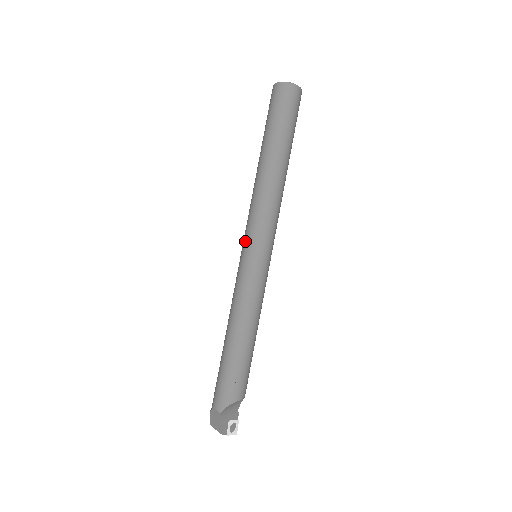
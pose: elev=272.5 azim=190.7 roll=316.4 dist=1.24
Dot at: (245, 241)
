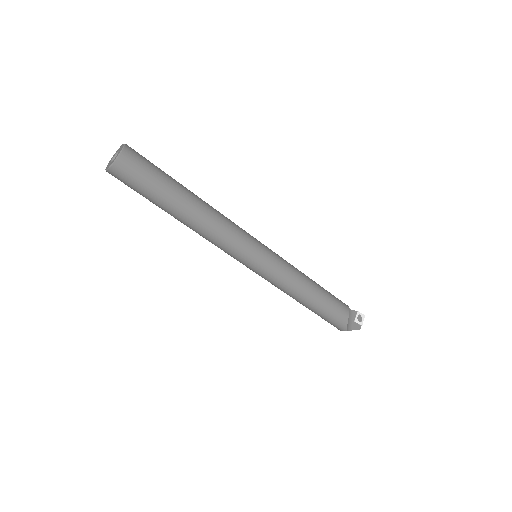
Dot at: occluded
